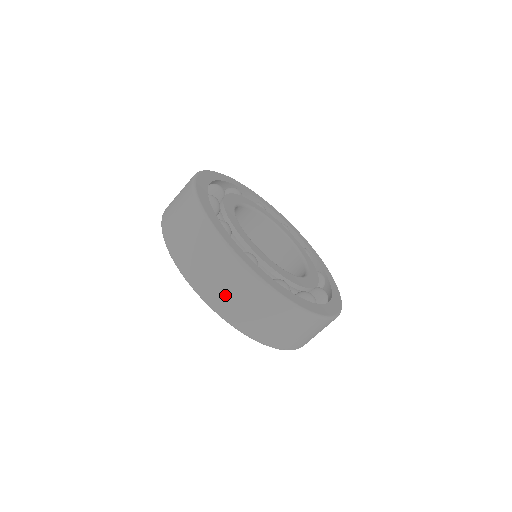
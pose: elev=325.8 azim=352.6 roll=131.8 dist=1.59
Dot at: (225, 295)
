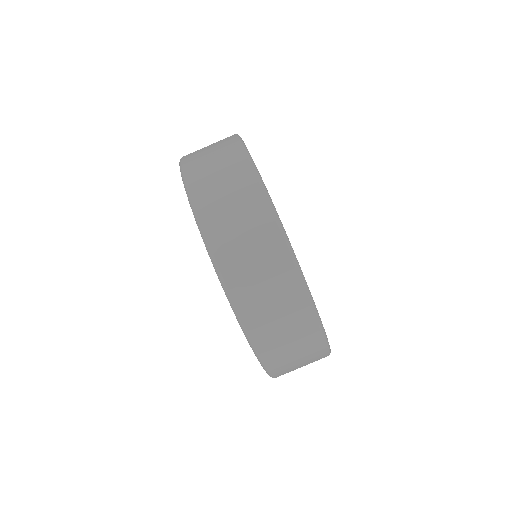
Dot at: (224, 213)
